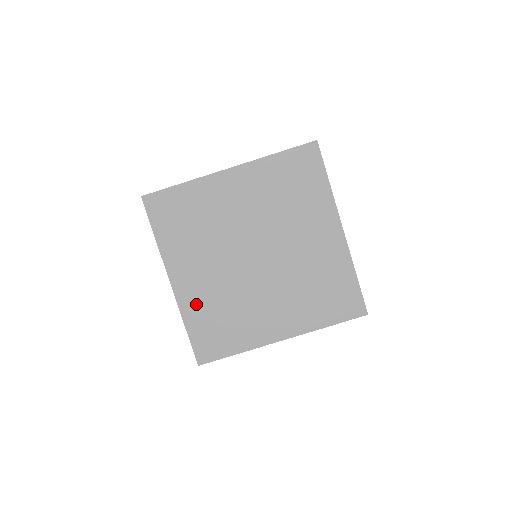
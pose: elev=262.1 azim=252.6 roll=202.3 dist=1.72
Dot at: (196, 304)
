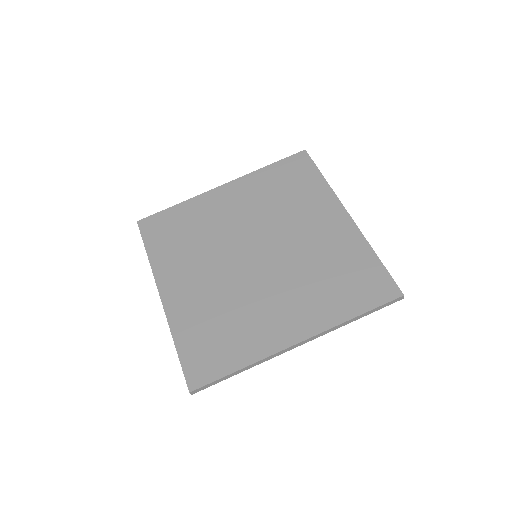
Dot at: (188, 315)
